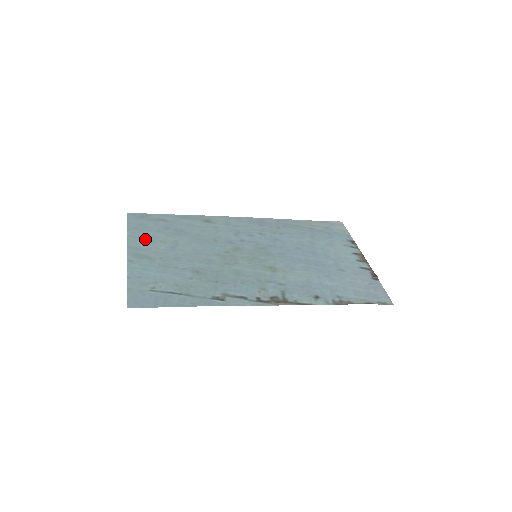
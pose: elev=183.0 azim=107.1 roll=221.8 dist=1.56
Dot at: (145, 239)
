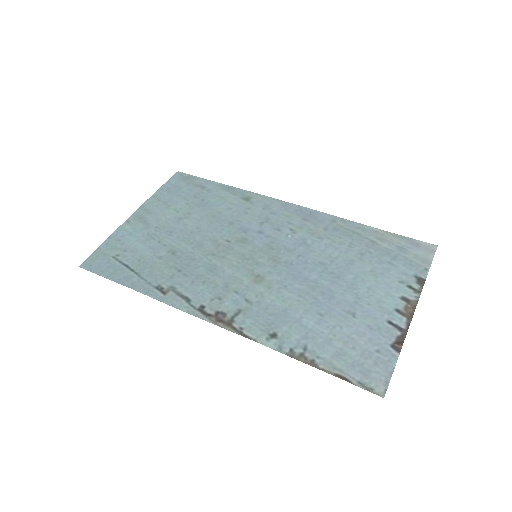
Dot at: (163, 203)
